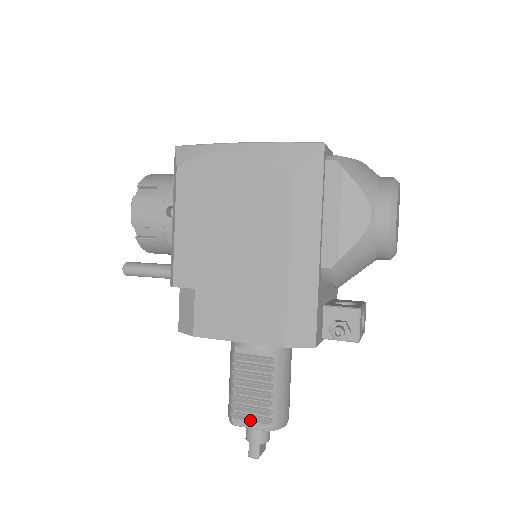
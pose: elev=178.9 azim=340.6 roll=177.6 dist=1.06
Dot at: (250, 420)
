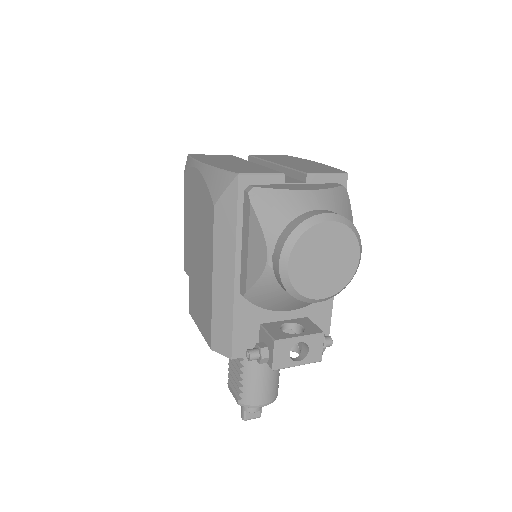
Dot at: (233, 389)
